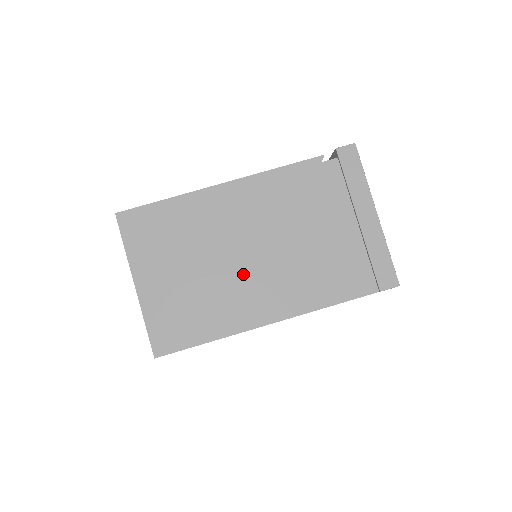
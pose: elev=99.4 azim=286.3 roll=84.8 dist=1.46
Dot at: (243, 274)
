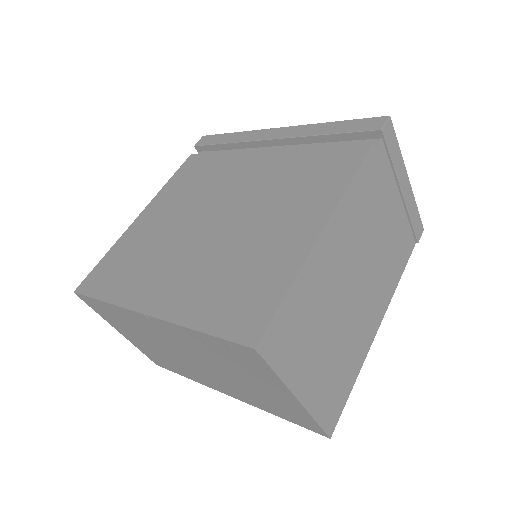
Dot at: (358, 305)
